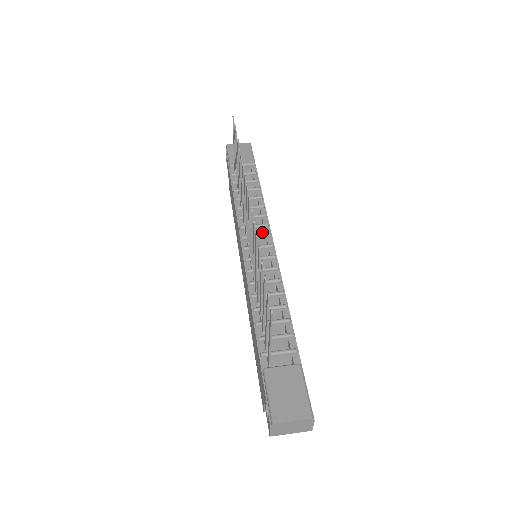
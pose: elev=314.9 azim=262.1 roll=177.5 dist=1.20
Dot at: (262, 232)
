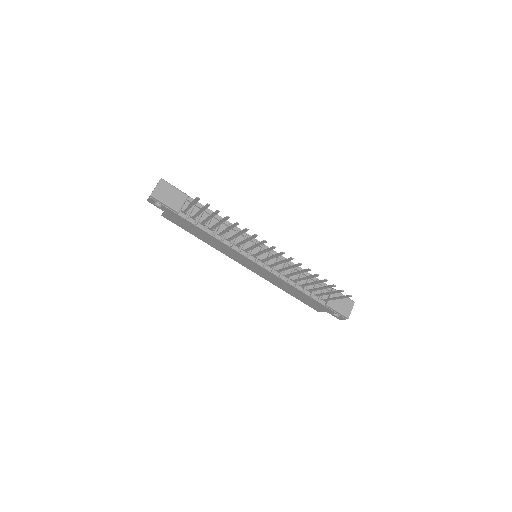
Dot at: (250, 242)
